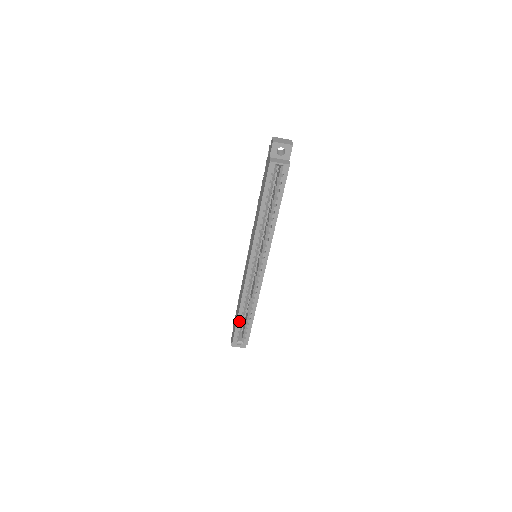
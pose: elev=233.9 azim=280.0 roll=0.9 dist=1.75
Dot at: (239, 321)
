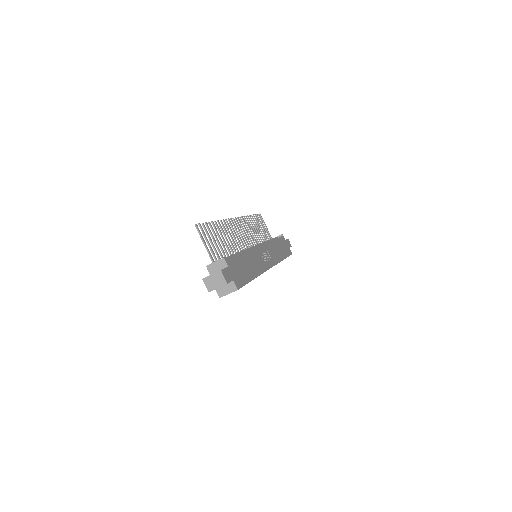
Dot at: occluded
